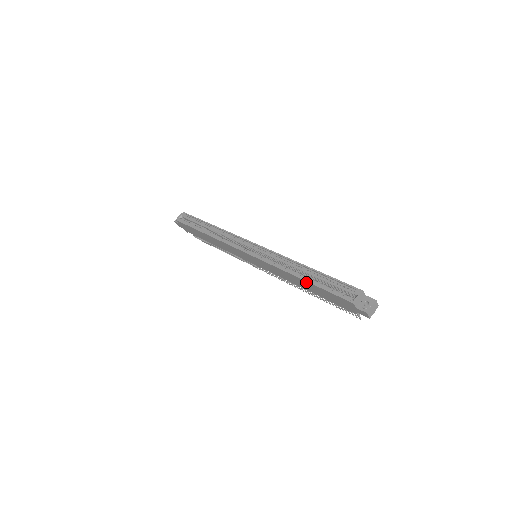
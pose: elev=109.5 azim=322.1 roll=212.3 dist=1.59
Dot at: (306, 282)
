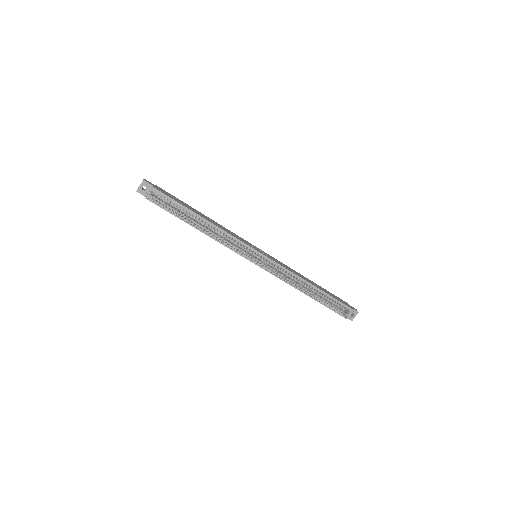
Dot at: occluded
